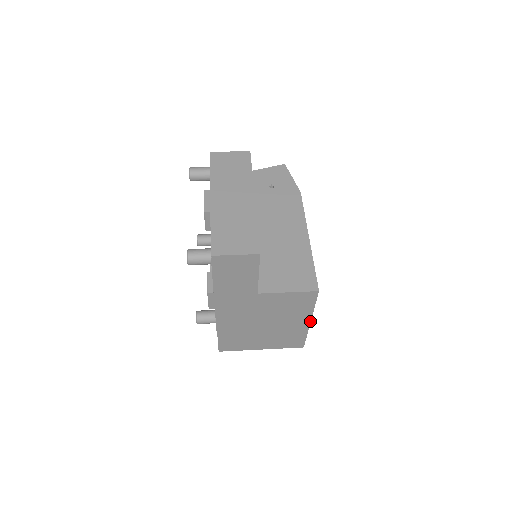
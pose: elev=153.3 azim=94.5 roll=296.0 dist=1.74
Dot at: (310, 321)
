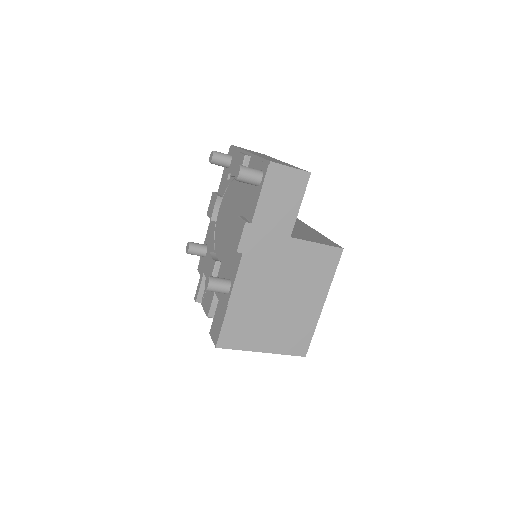
Dot at: occluded
